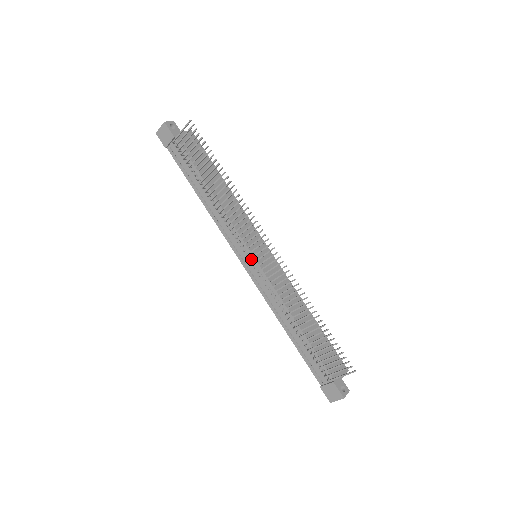
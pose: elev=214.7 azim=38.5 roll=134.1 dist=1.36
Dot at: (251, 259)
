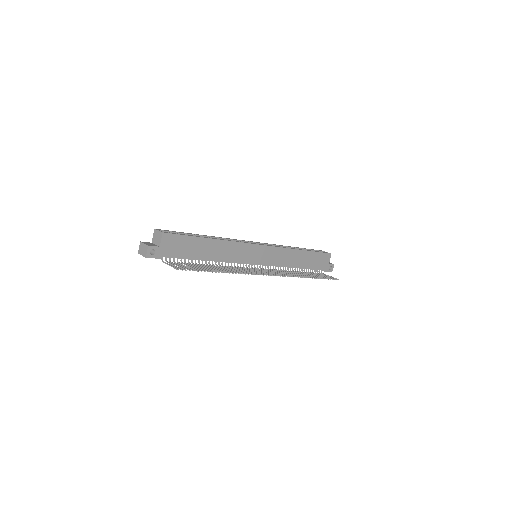
Dot at: (255, 264)
